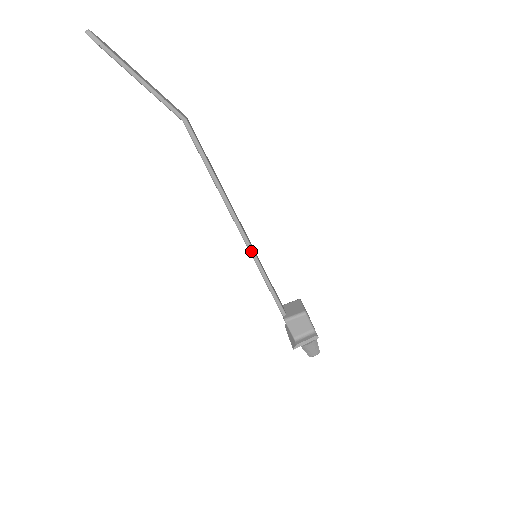
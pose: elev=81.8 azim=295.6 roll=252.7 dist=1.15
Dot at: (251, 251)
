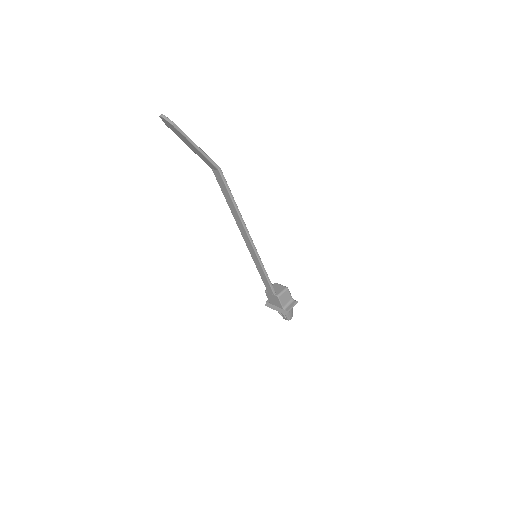
Dot at: (256, 252)
